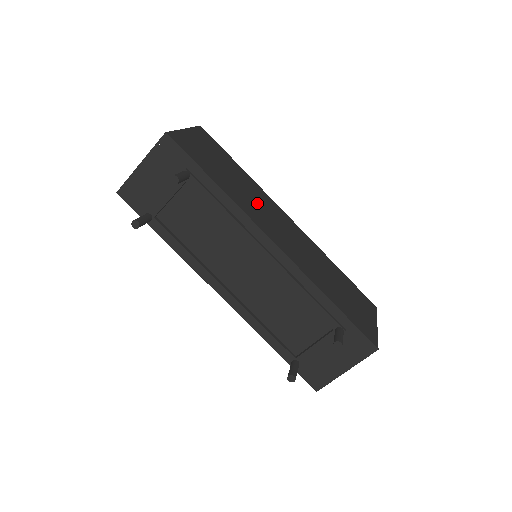
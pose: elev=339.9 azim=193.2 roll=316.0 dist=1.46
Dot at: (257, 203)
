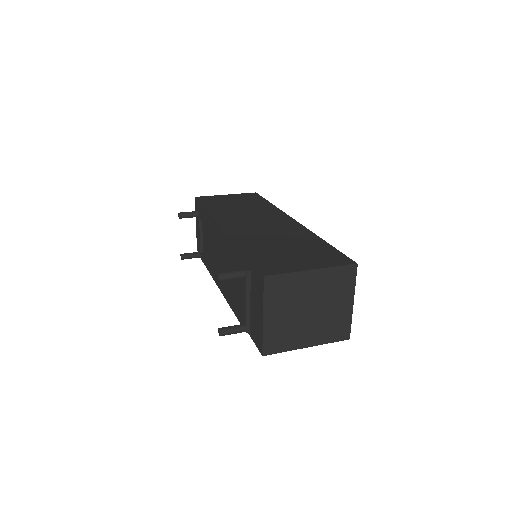
Dot at: (248, 214)
